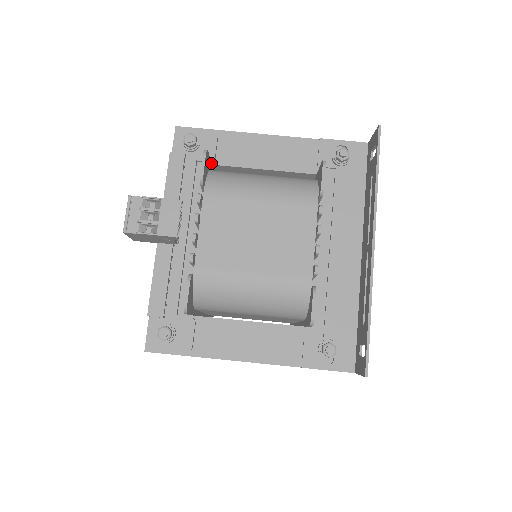
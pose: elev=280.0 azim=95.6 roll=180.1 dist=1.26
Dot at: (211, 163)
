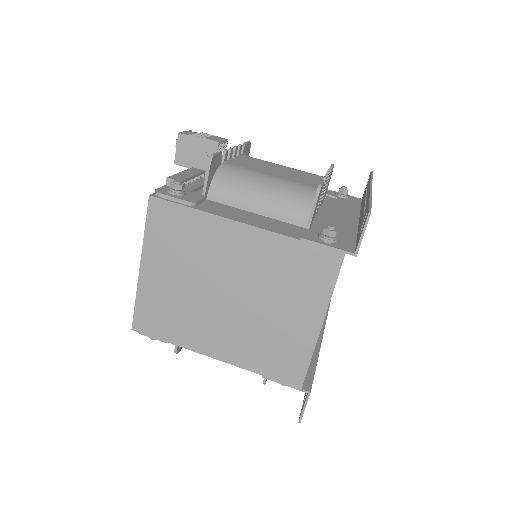
Dot at: occluded
